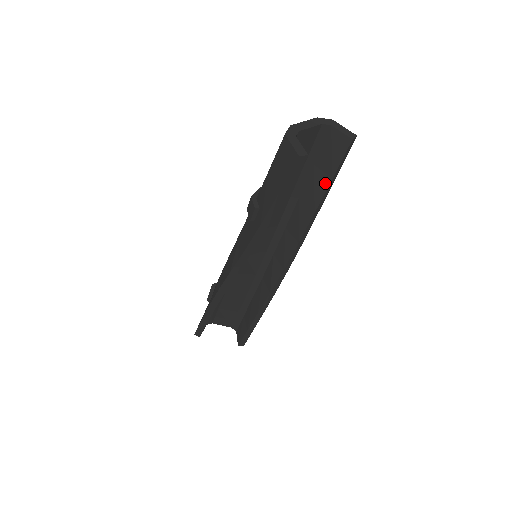
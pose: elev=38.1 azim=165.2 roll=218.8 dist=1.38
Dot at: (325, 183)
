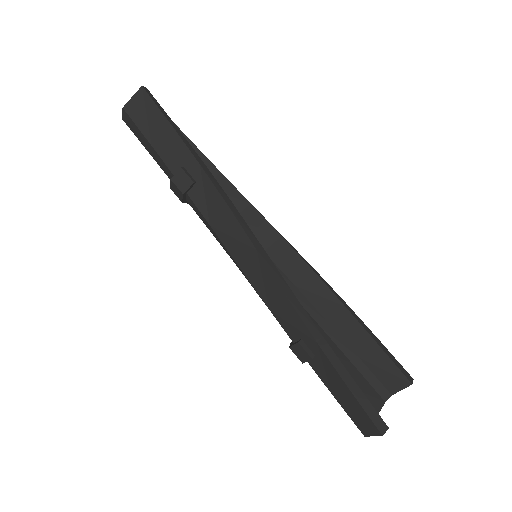
Dot at: occluded
